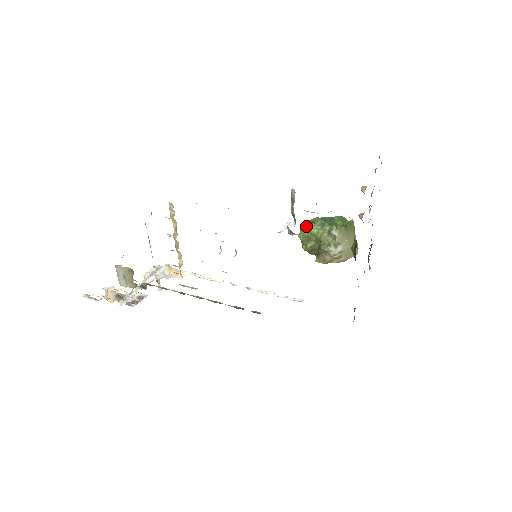
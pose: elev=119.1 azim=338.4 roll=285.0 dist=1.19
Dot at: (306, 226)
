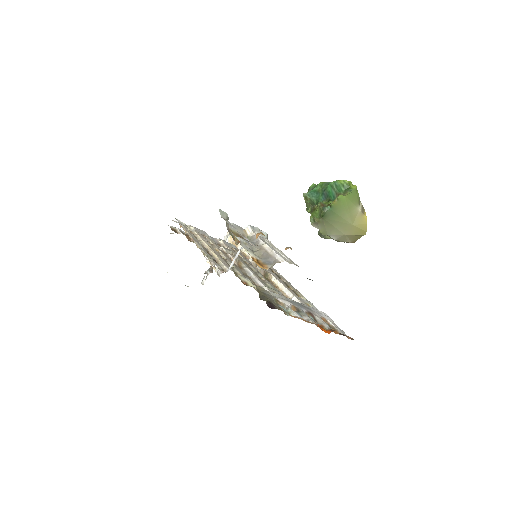
Dot at: occluded
